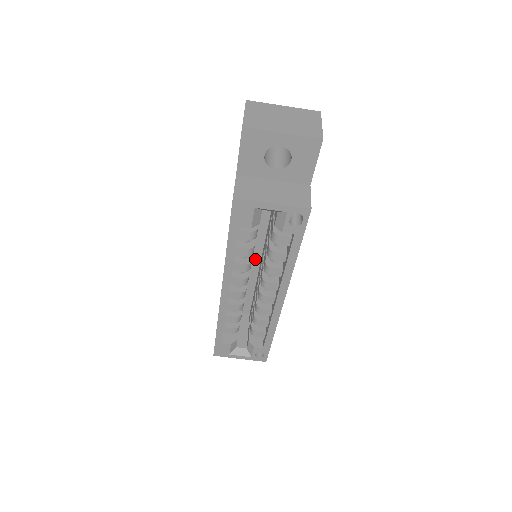
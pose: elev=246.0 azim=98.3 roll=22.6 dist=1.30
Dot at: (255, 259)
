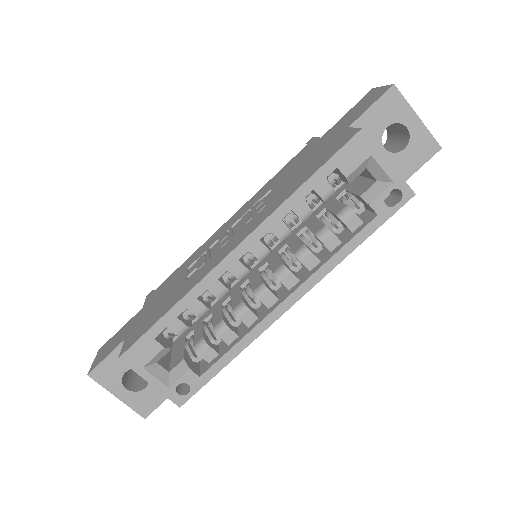
Dot at: occluded
